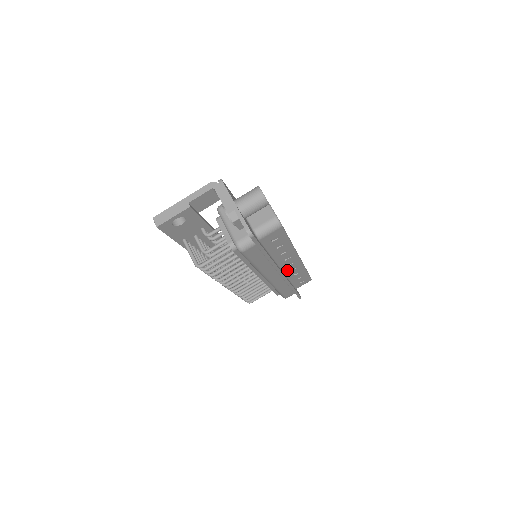
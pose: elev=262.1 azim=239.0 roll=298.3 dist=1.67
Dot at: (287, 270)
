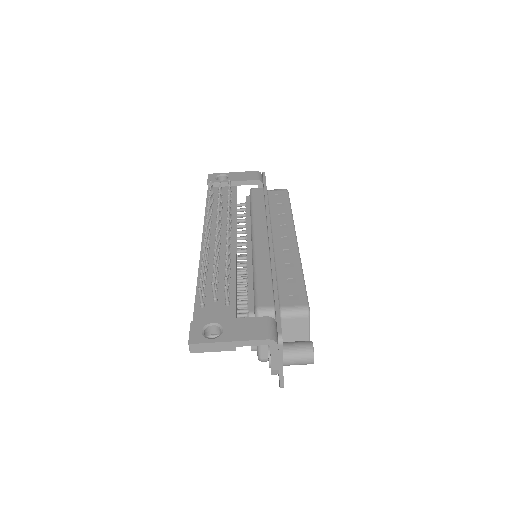
Dot at: occluded
